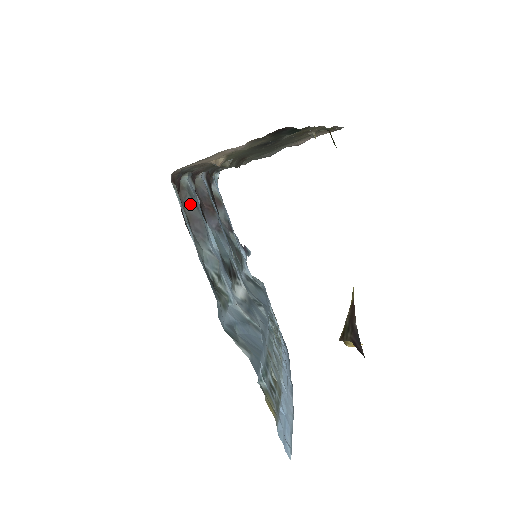
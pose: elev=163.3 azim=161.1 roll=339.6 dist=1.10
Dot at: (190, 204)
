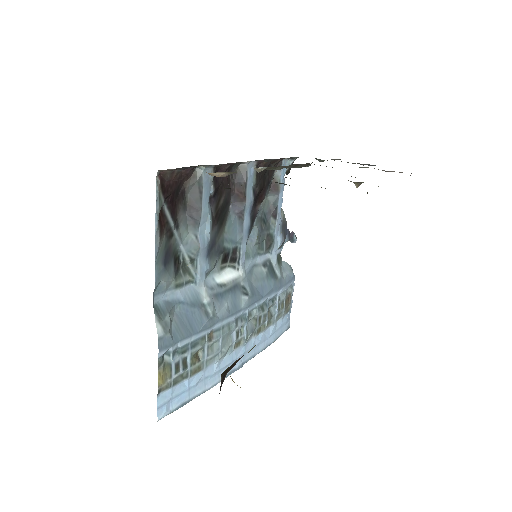
Dot at: (195, 192)
